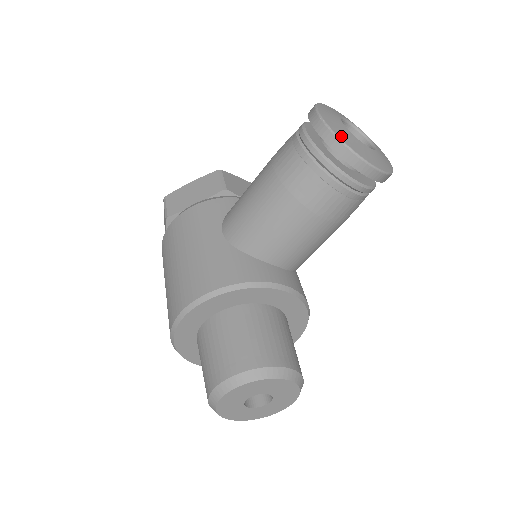
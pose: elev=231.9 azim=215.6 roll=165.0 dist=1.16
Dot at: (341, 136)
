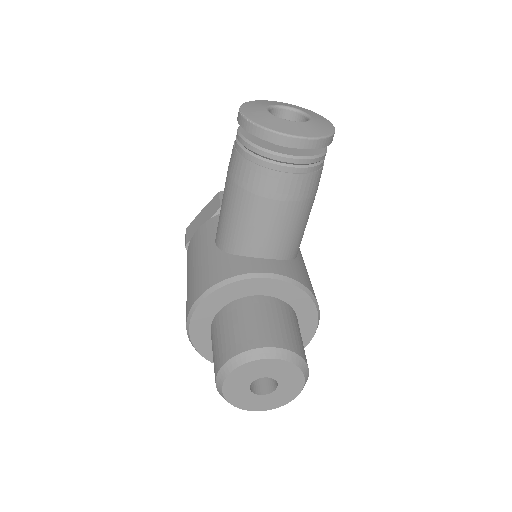
Dot at: (257, 121)
